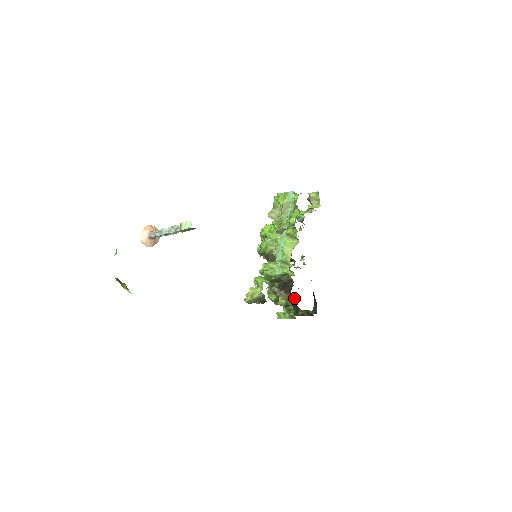
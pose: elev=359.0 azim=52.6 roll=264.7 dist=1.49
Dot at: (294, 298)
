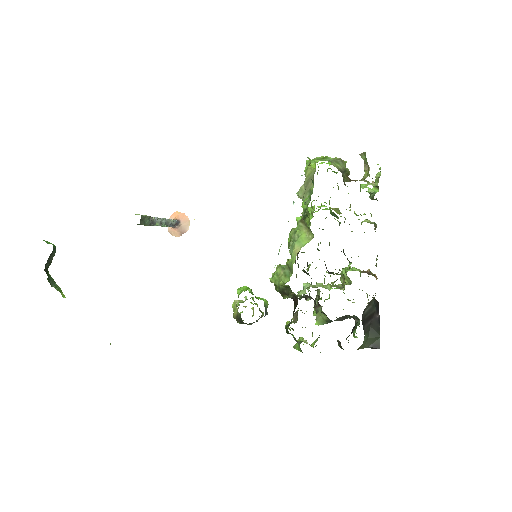
Dot at: (357, 317)
